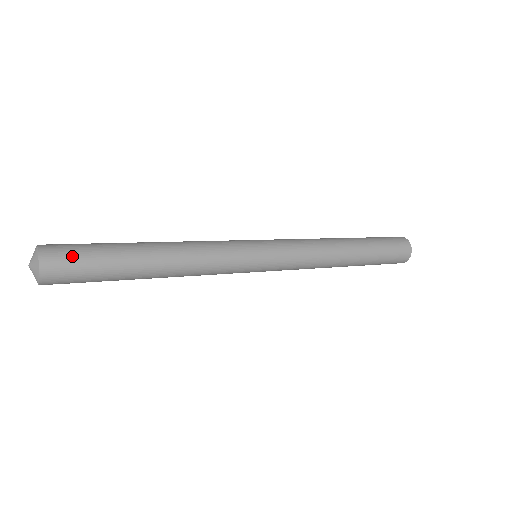
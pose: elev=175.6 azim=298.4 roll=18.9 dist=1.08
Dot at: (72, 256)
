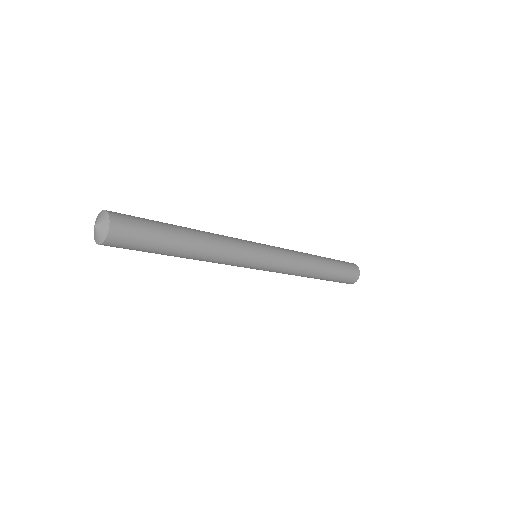
Dot at: (133, 234)
